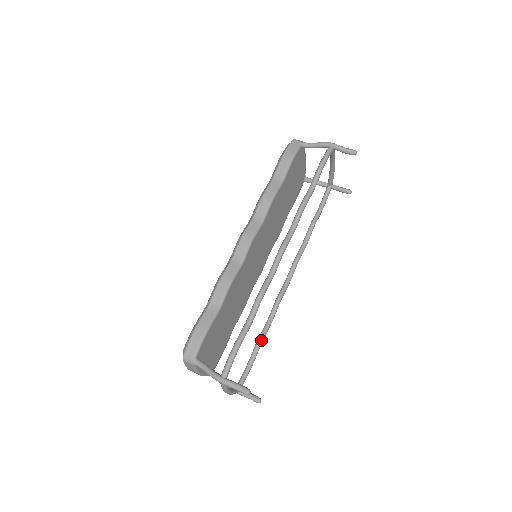
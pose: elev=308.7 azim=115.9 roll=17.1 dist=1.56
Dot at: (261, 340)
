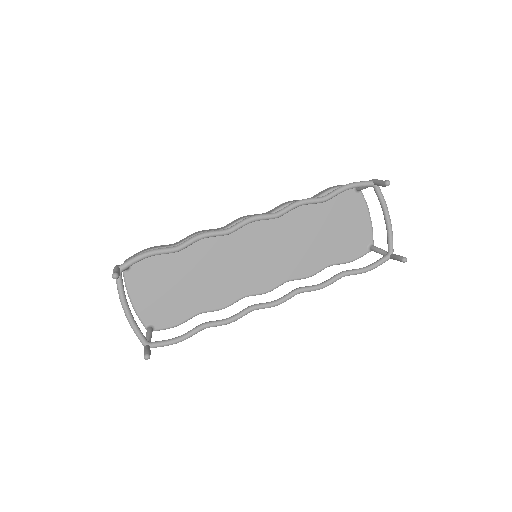
Dot at: (204, 324)
